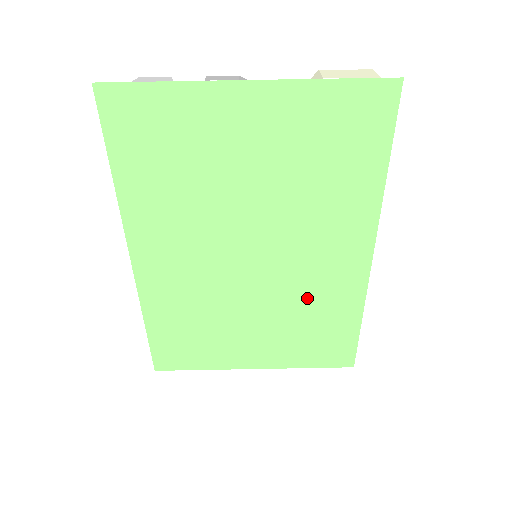
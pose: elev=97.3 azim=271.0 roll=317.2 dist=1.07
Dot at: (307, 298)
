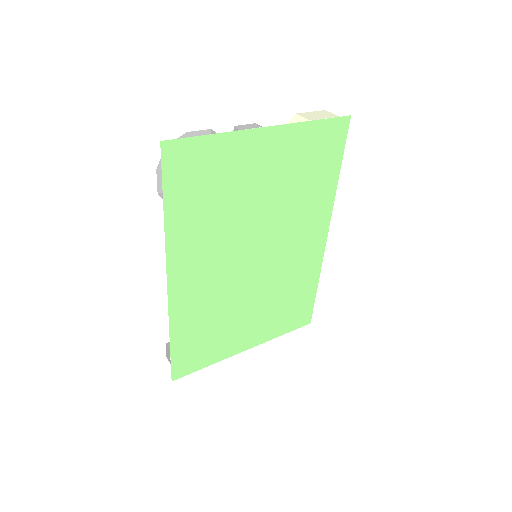
Dot at: (287, 279)
